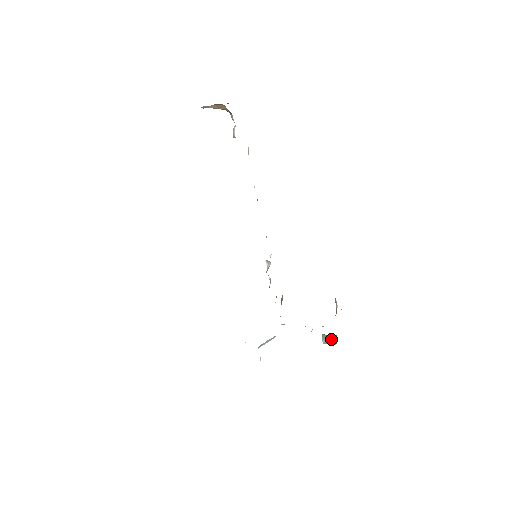
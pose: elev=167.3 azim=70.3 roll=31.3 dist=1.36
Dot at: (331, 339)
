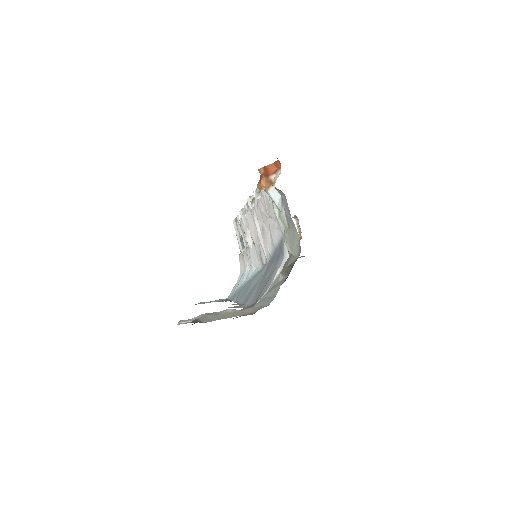
Dot at: (299, 257)
